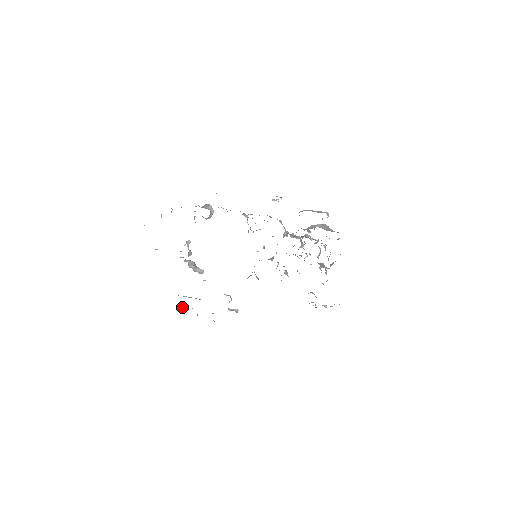
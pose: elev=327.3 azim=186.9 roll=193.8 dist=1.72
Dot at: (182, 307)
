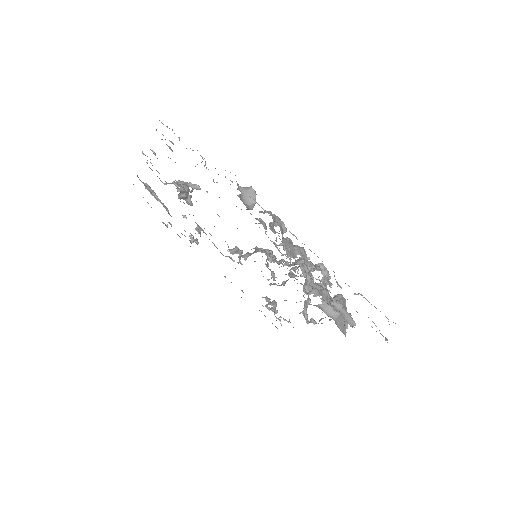
Dot at: (145, 186)
